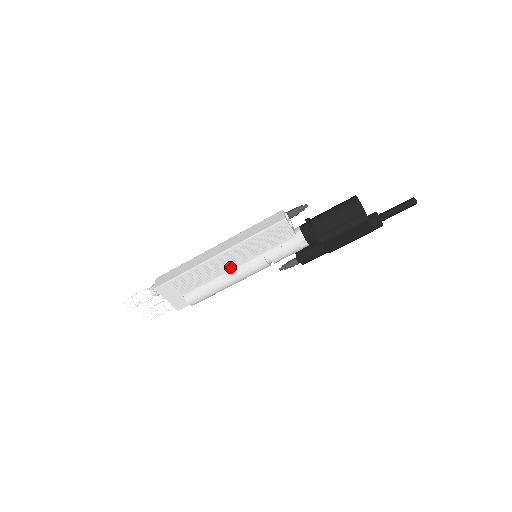
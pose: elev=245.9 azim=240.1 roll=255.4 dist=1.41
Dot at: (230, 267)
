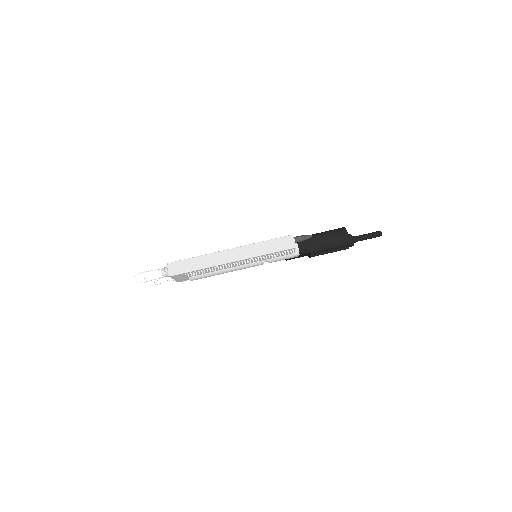
Dot at: (236, 265)
